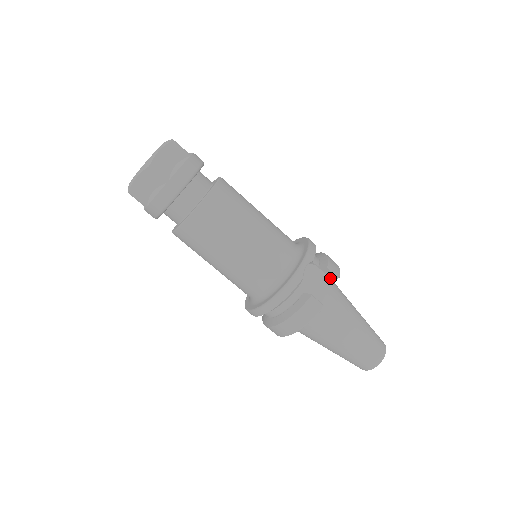
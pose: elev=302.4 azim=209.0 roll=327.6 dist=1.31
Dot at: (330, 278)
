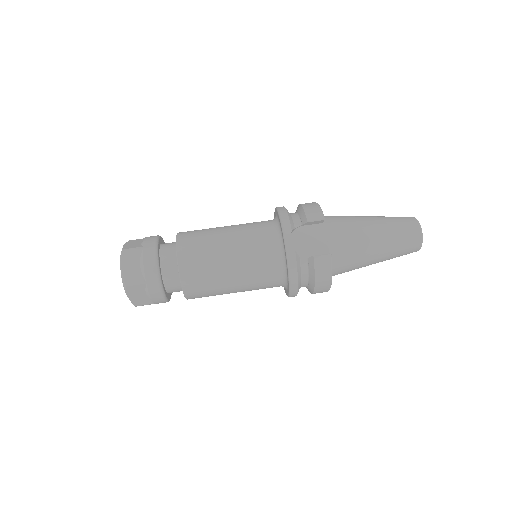
Dot at: (320, 223)
